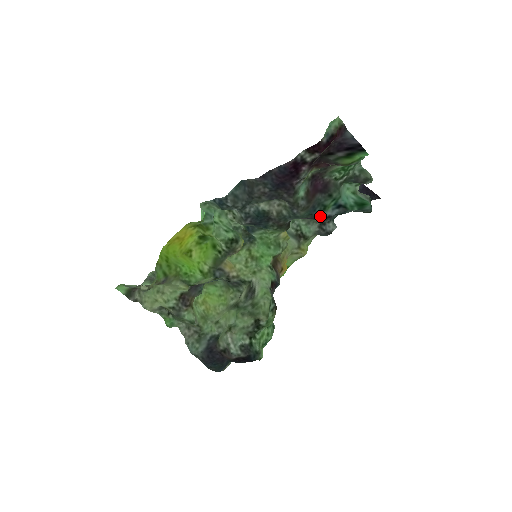
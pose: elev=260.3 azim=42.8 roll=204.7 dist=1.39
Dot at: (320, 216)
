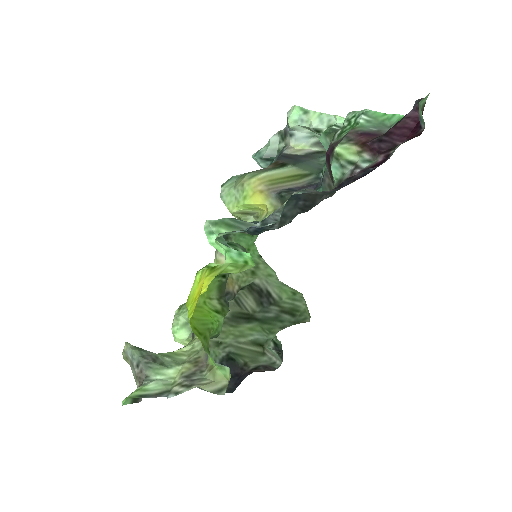
Dot at: (318, 184)
